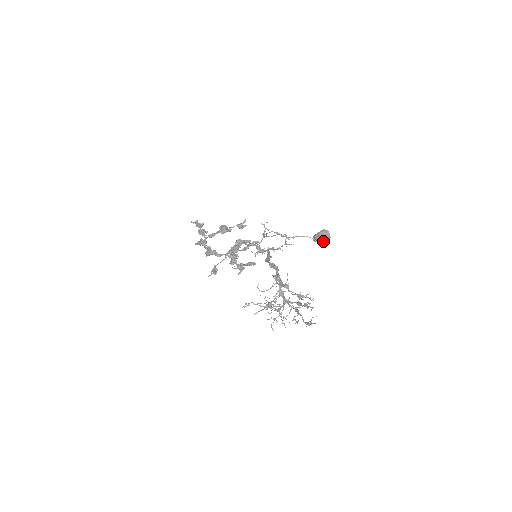
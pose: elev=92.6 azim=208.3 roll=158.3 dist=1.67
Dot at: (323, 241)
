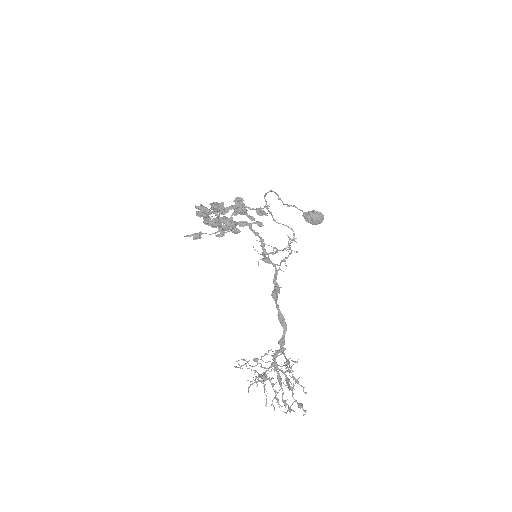
Dot at: (312, 223)
